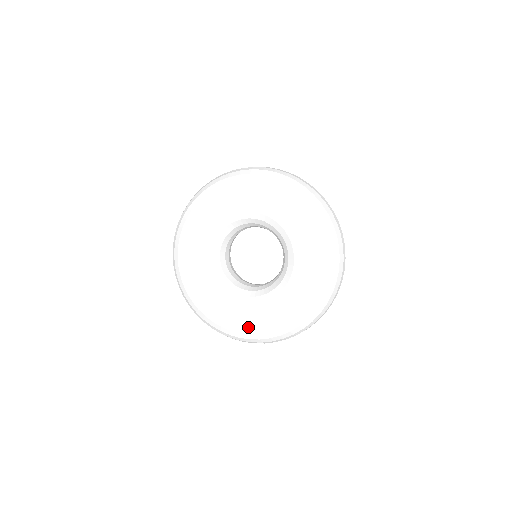
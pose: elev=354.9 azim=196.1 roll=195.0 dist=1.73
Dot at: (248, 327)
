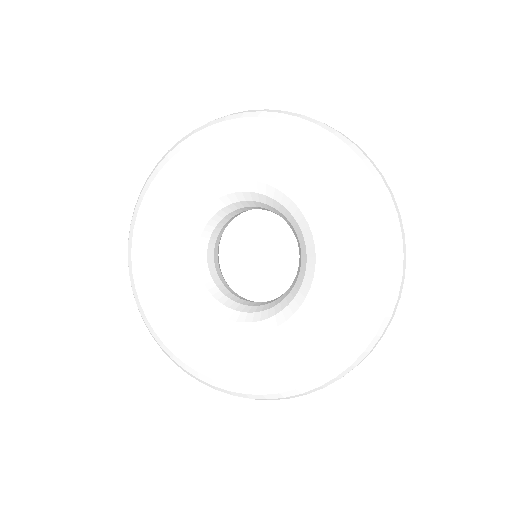
Dot at: (153, 313)
